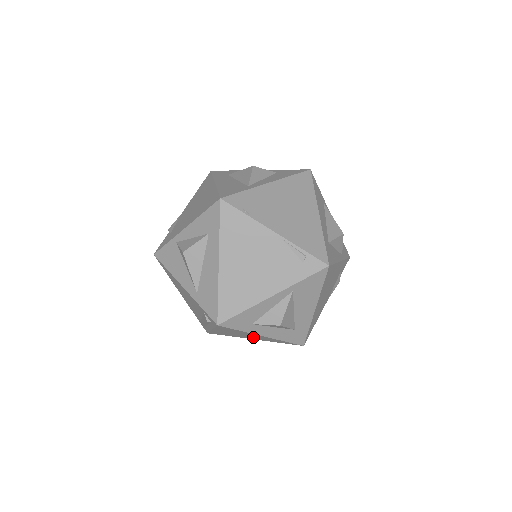
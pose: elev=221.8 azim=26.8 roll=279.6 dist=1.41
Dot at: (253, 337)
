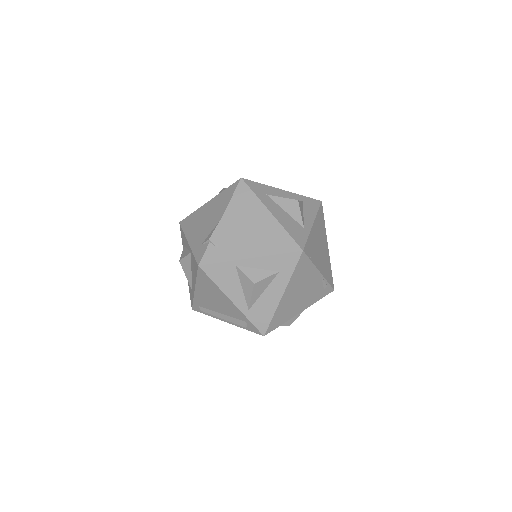
Dot at: occluded
